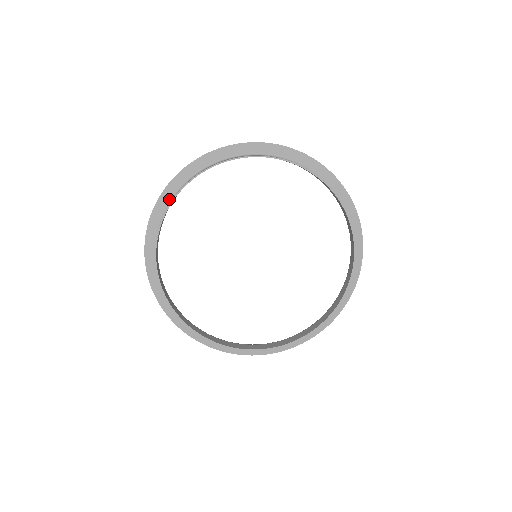
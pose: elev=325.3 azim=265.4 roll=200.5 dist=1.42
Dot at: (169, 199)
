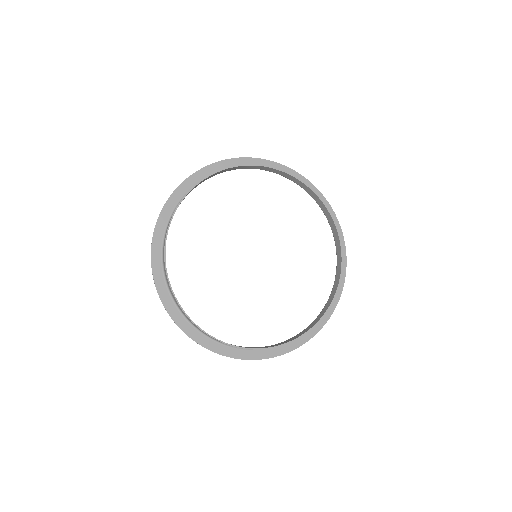
Dot at: (186, 191)
